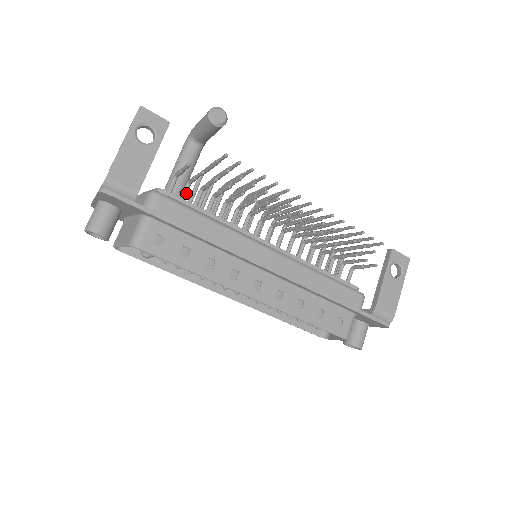
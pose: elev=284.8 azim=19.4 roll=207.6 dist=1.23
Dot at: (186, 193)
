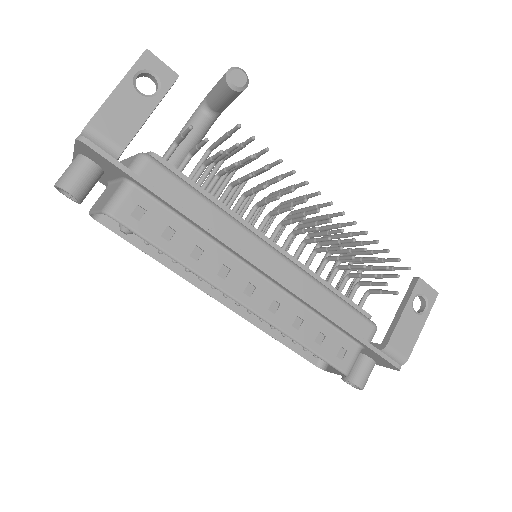
Dot at: (185, 165)
